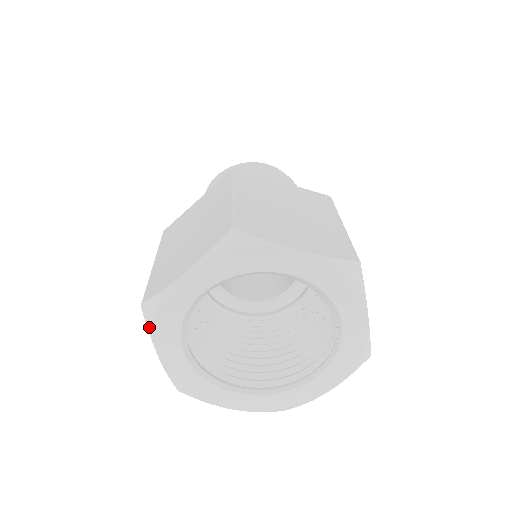
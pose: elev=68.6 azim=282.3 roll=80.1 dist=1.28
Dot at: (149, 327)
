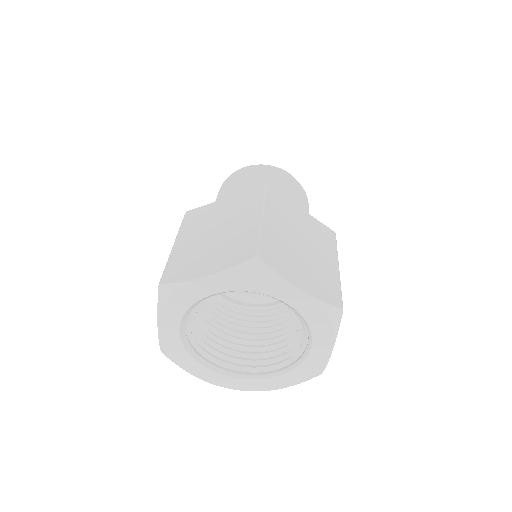
Dot at: (175, 363)
